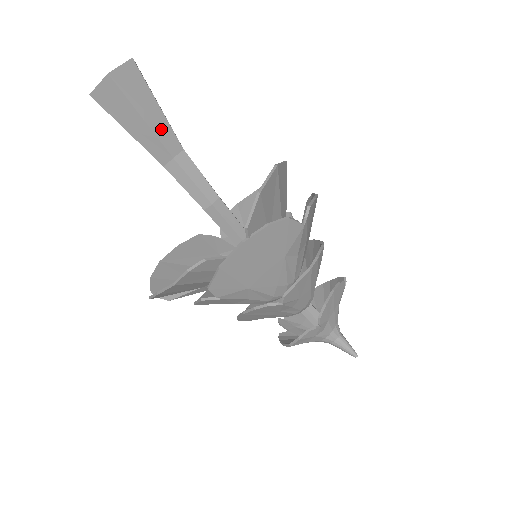
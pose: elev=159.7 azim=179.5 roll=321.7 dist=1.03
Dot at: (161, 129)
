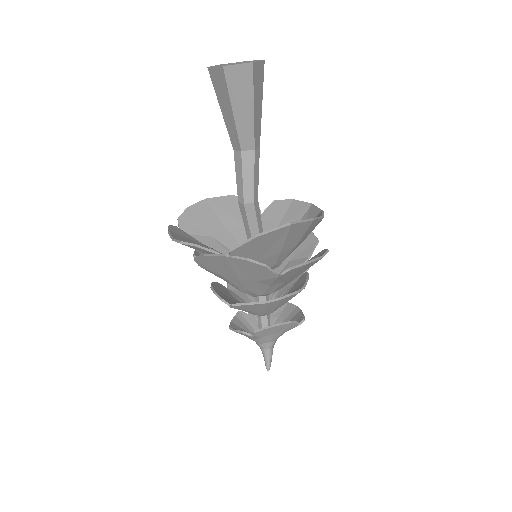
Dot at: (244, 126)
